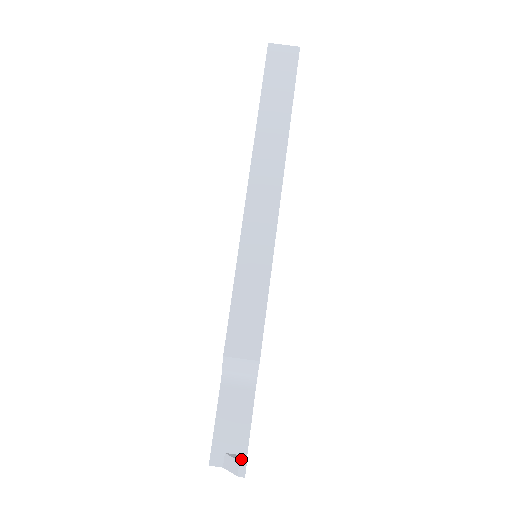
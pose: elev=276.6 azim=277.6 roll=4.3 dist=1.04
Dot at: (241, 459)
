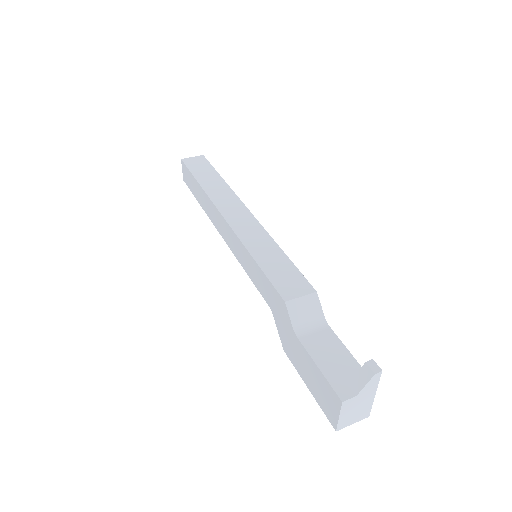
Dot at: (365, 366)
